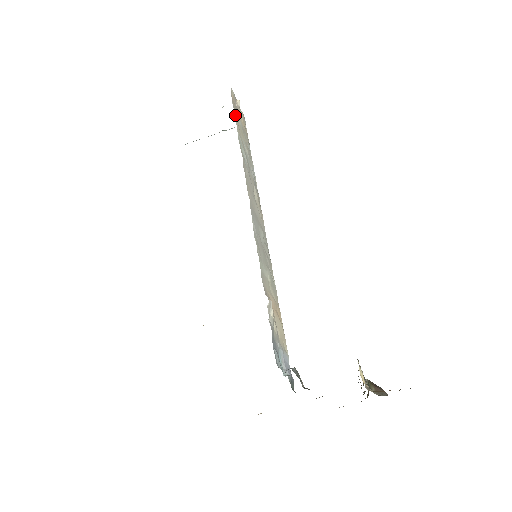
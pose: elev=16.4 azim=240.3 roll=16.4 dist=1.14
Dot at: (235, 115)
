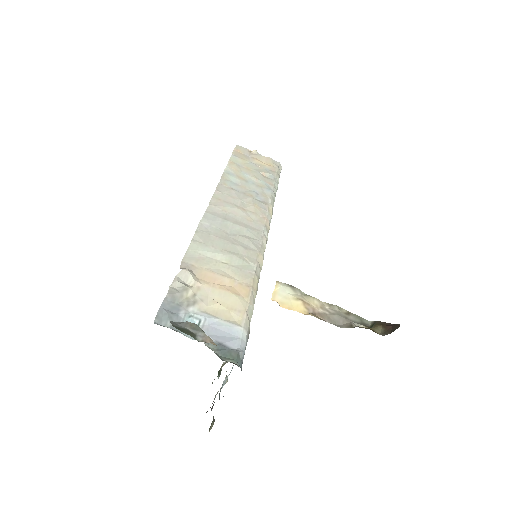
Dot at: (233, 160)
